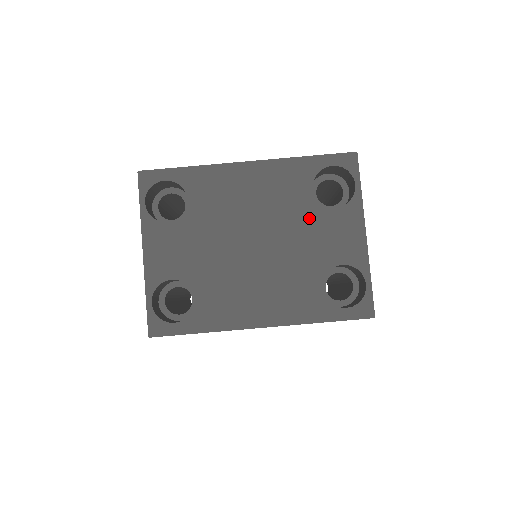
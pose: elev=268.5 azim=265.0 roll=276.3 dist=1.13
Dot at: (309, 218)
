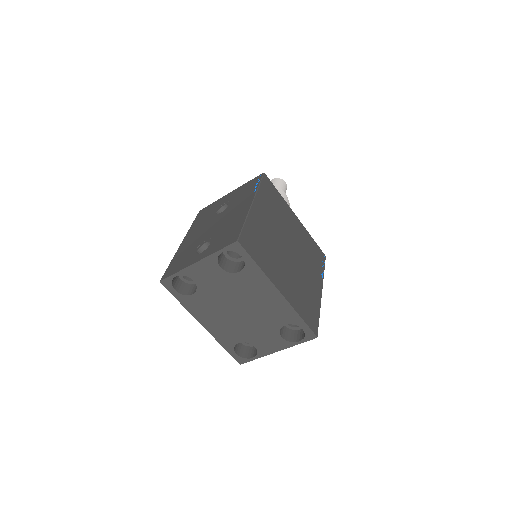
Dot at: (268, 328)
